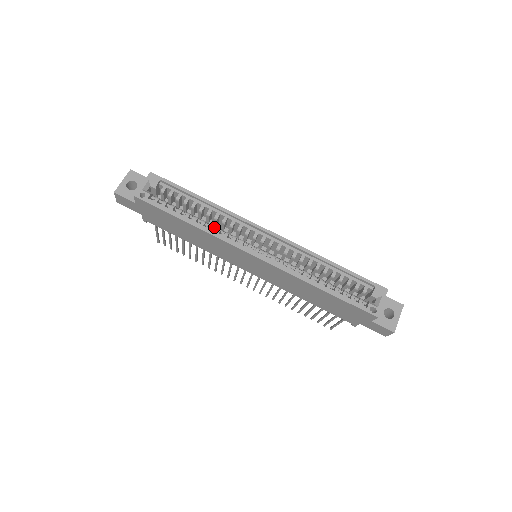
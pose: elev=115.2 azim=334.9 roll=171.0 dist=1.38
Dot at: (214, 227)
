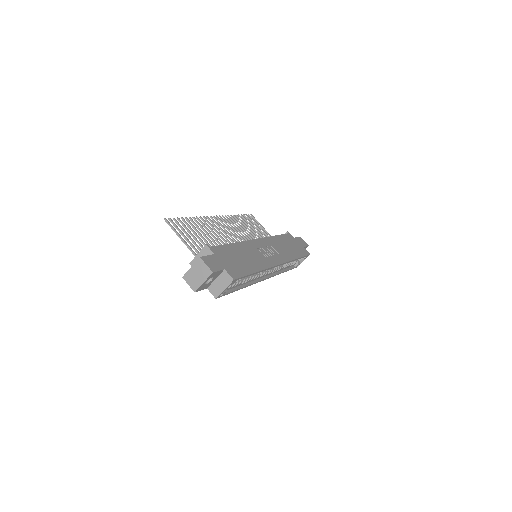
Dot at: (252, 278)
